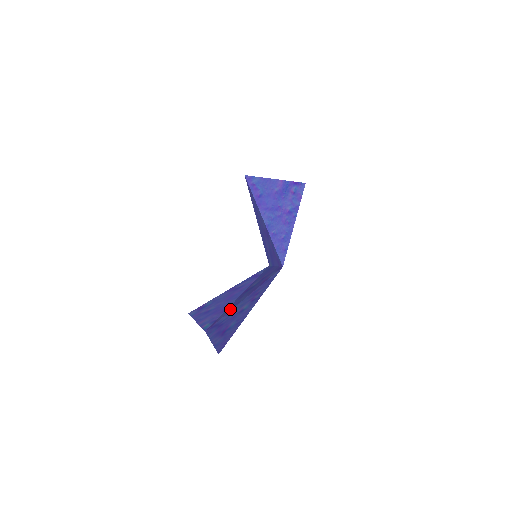
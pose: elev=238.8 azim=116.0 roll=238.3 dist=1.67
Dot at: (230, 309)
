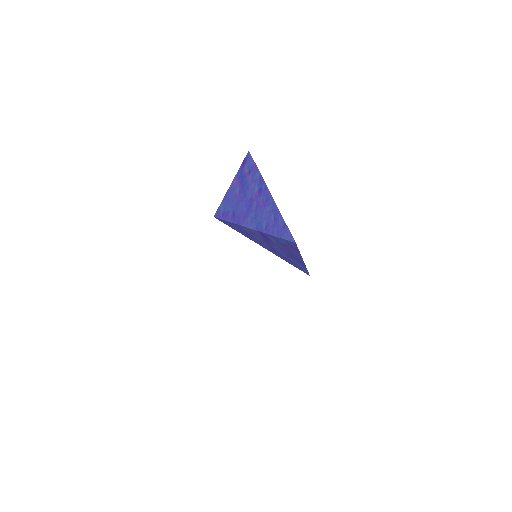
Dot at: occluded
